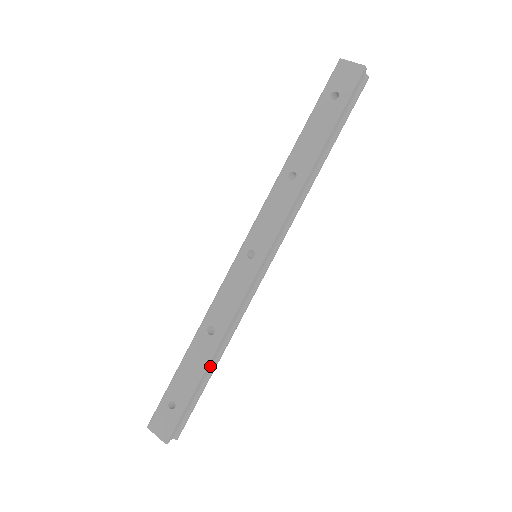
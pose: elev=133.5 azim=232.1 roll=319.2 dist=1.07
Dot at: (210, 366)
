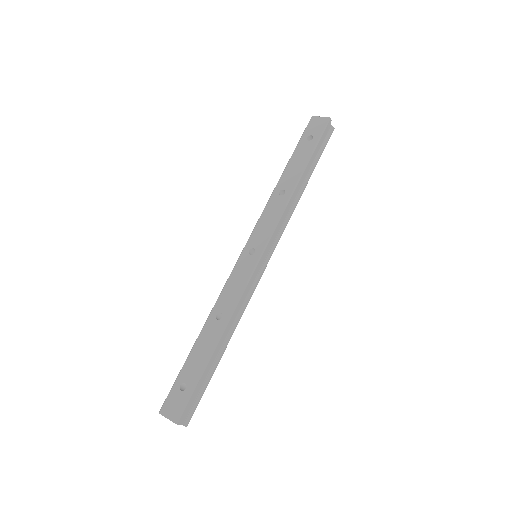
Dot at: (218, 351)
